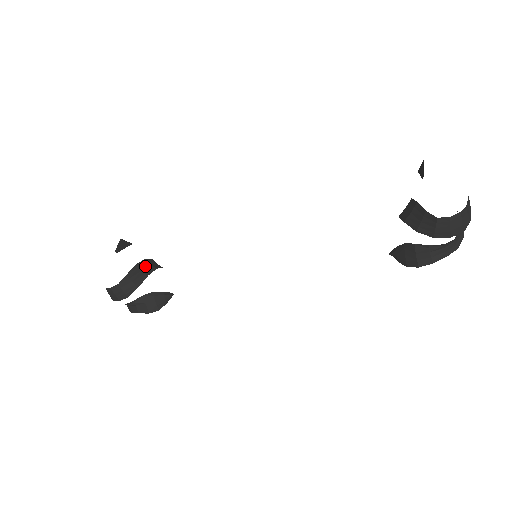
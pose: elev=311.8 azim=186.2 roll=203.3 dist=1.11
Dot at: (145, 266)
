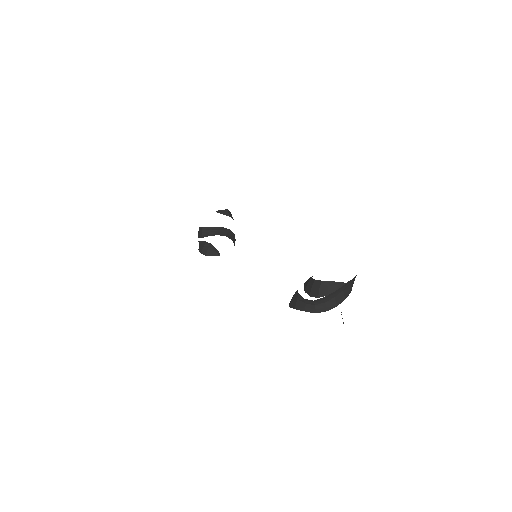
Dot at: (224, 231)
